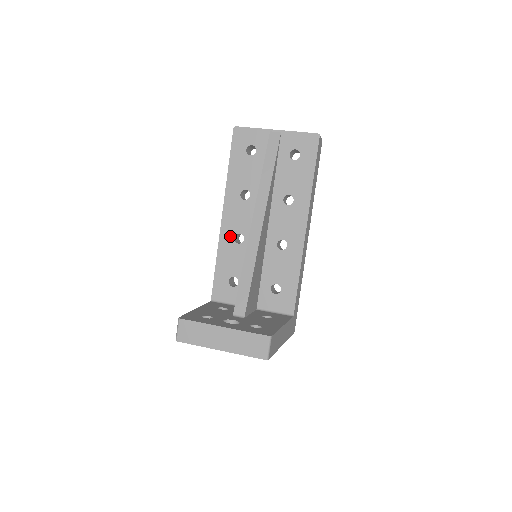
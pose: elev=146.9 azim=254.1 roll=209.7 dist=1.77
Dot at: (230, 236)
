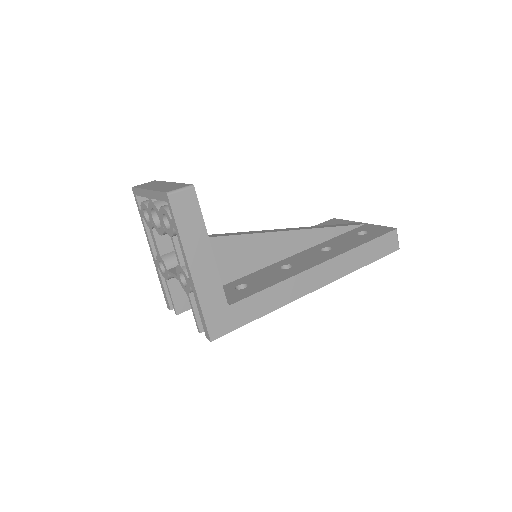
Dot at: occluded
